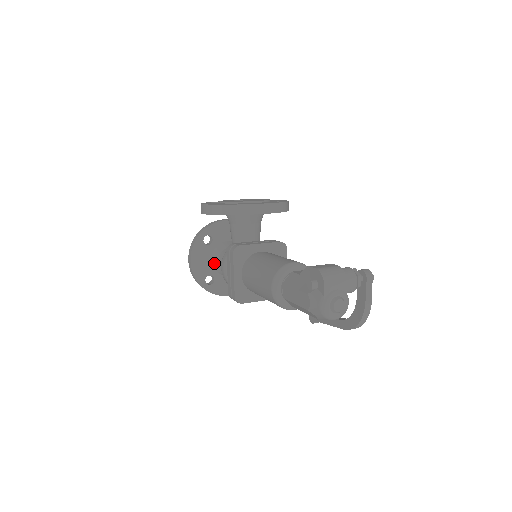
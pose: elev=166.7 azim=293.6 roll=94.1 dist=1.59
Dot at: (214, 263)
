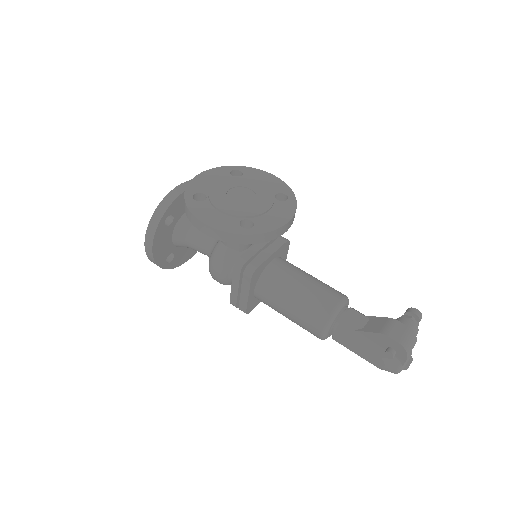
Dot at: (176, 242)
